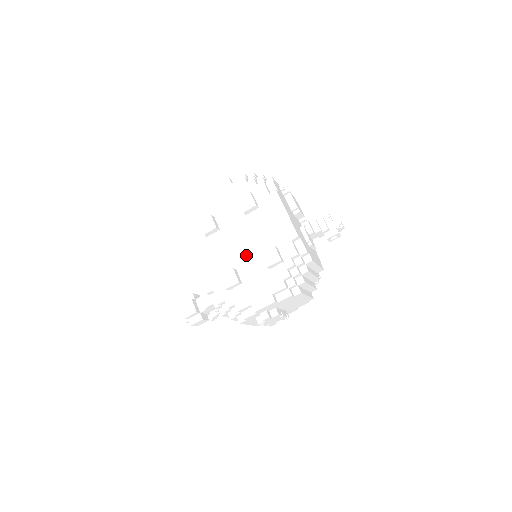
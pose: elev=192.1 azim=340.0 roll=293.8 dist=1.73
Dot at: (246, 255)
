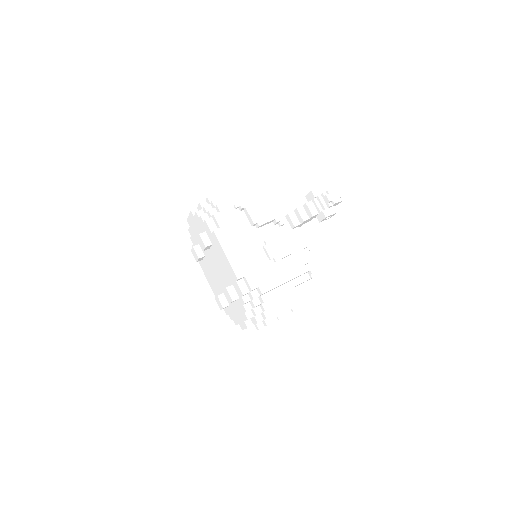
Dot at: (222, 283)
